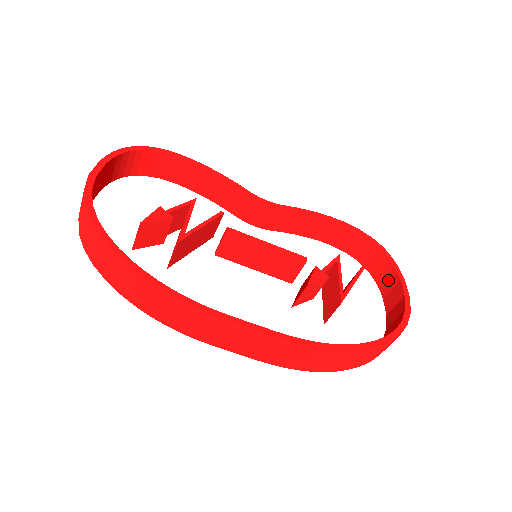
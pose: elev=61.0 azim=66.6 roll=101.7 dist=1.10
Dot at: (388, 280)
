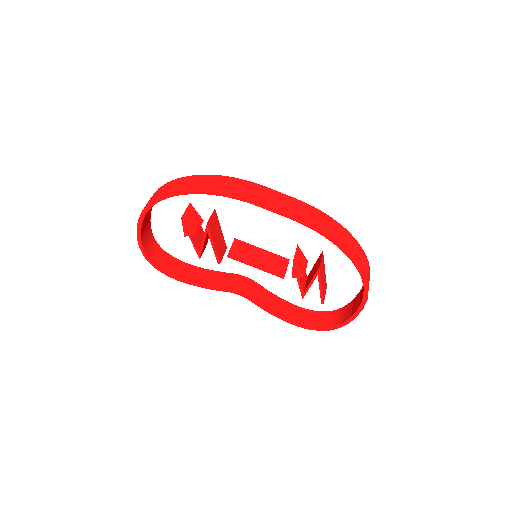
Dot at: (347, 311)
